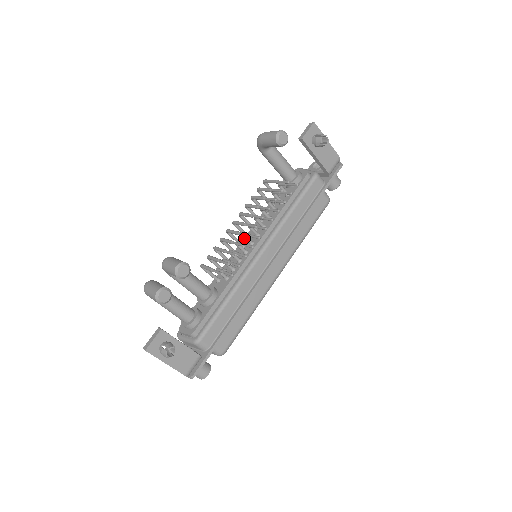
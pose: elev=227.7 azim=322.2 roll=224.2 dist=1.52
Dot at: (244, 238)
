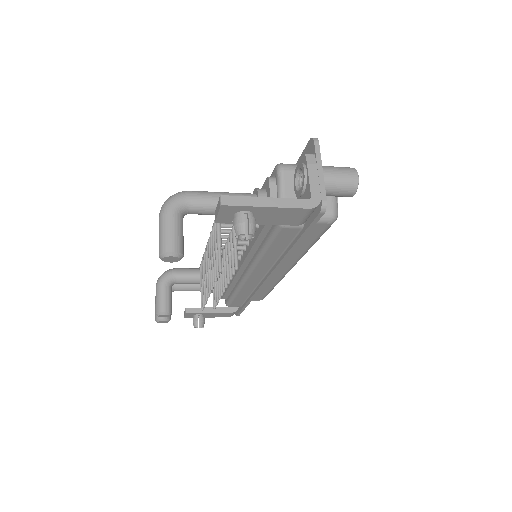
Dot at: occluded
